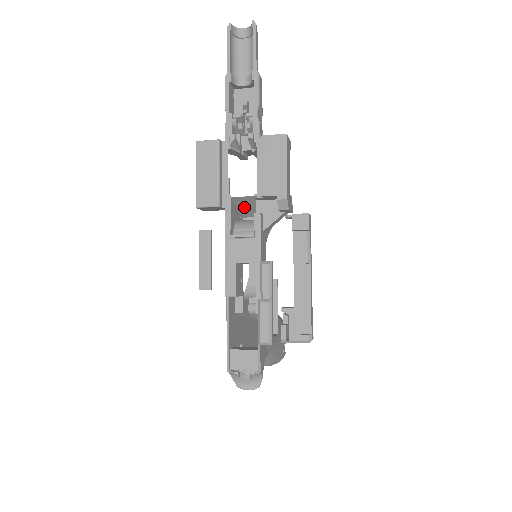
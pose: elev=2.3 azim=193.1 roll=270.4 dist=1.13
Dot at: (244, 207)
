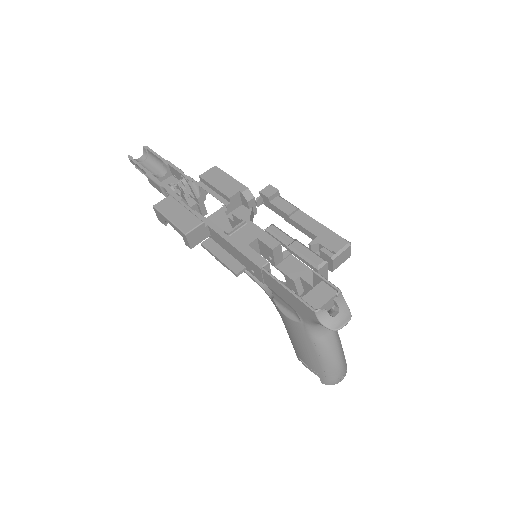
Dot at: occluded
